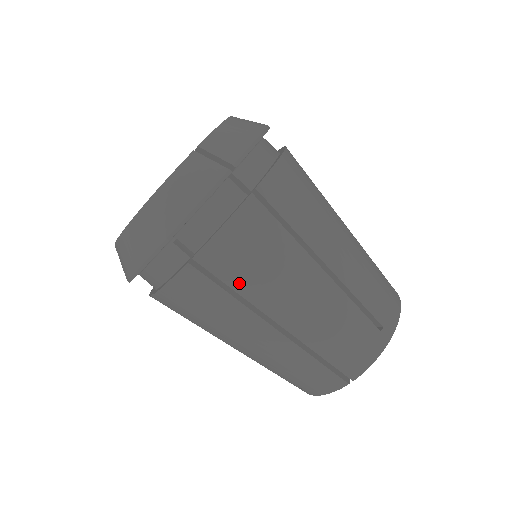
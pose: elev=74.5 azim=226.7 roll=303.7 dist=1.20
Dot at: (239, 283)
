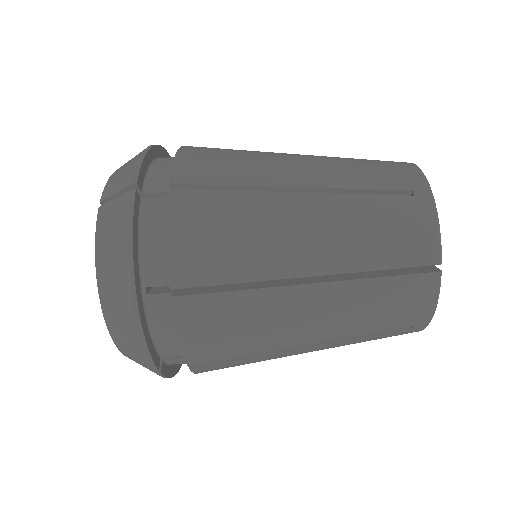
Dot at: (232, 272)
